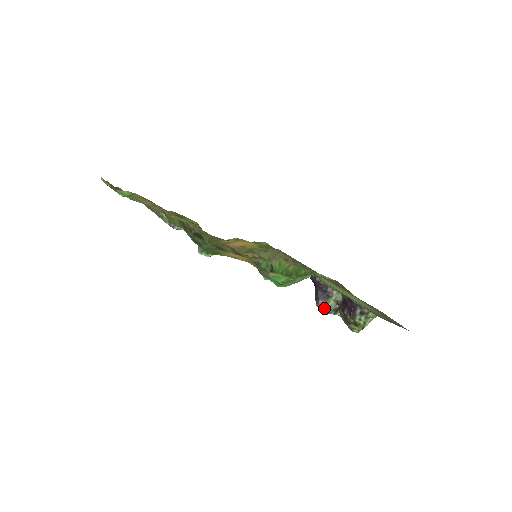
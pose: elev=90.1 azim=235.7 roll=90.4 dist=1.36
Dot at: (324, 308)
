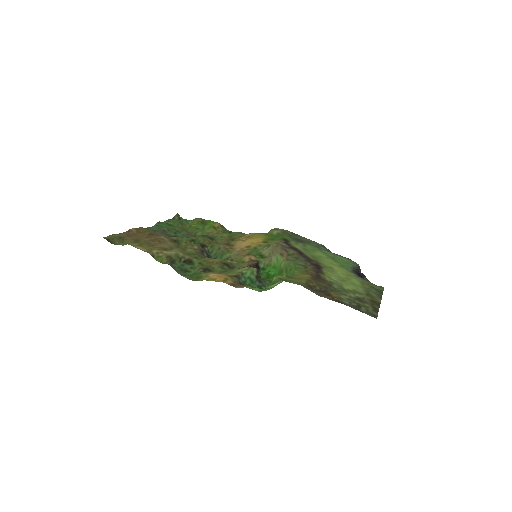
Dot at: occluded
